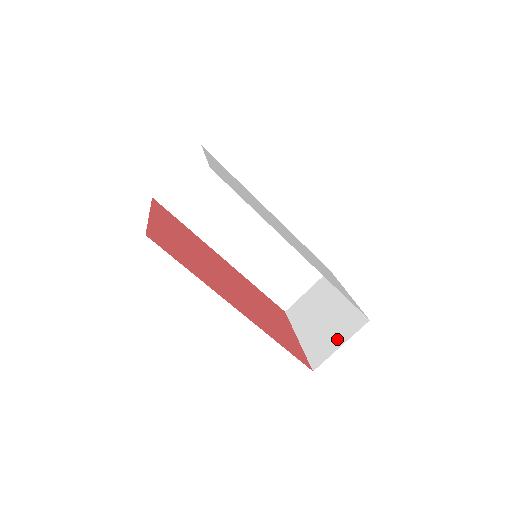
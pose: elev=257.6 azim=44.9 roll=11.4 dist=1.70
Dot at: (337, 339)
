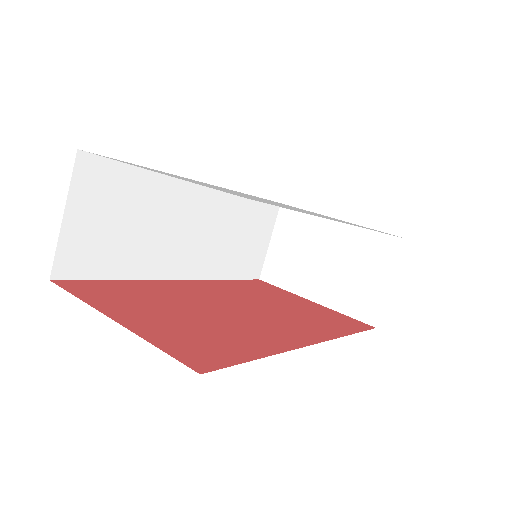
Dot at: (377, 279)
